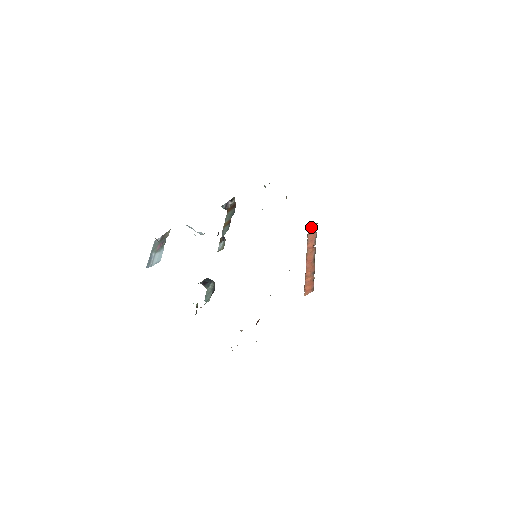
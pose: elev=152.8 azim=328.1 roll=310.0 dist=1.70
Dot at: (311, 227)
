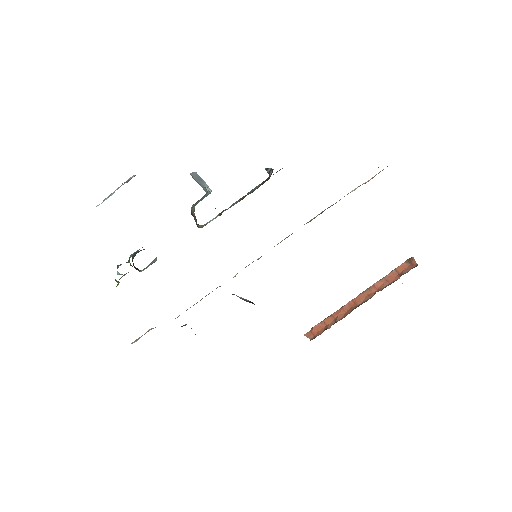
Dot at: (410, 262)
